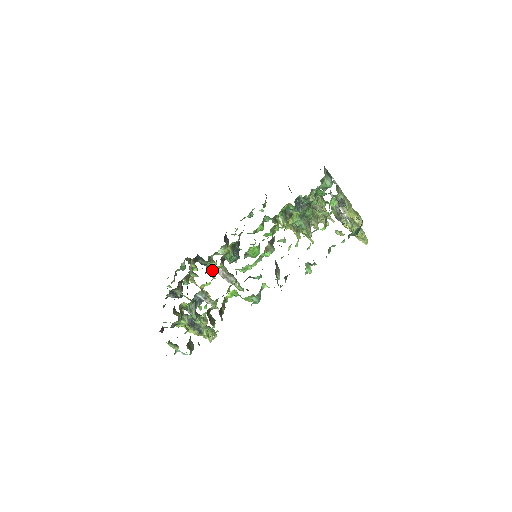
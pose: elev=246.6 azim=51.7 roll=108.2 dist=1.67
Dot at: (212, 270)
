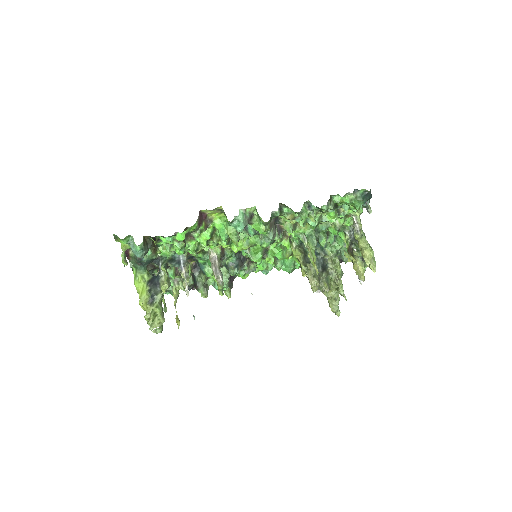
Dot at: occluded
